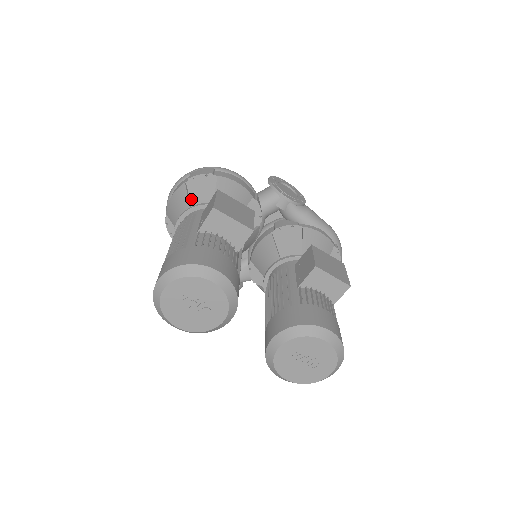
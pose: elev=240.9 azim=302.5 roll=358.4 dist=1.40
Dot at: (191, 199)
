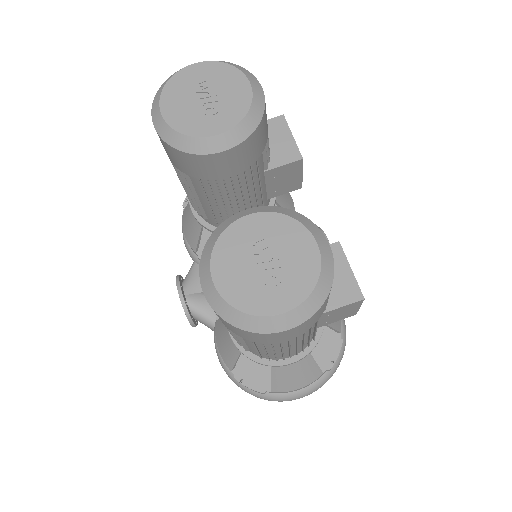
Dot at: occluded
